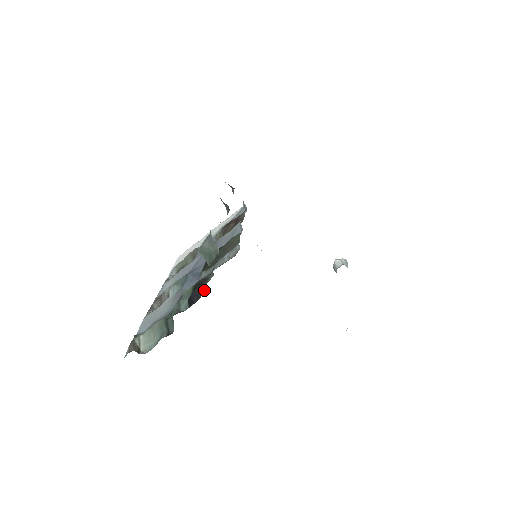
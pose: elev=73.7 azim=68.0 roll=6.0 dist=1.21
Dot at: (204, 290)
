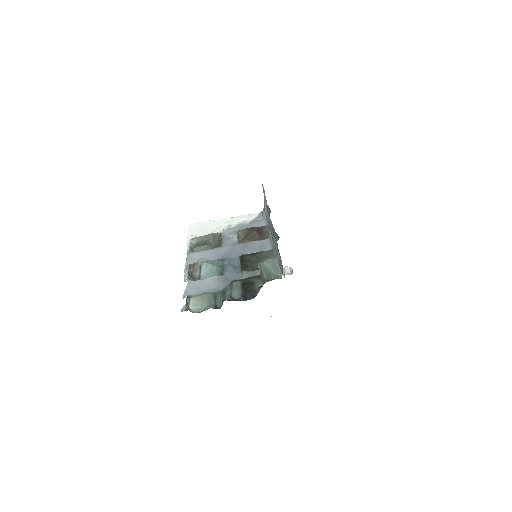
Dot at: (257, 293)
